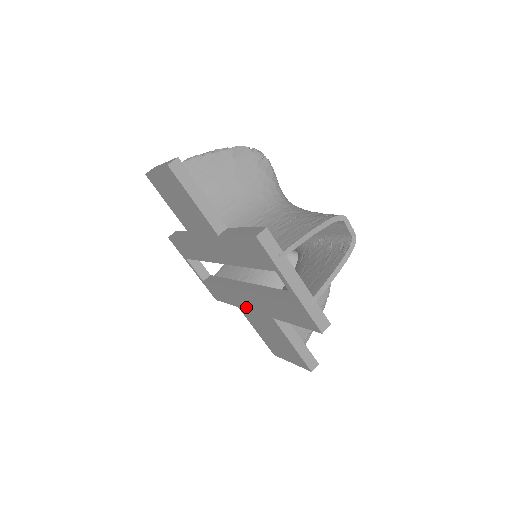
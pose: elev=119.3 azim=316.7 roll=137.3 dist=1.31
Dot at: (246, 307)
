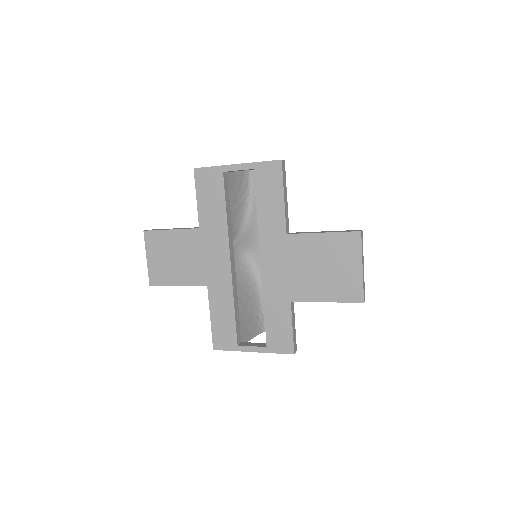
Dot at: (285, 280)
